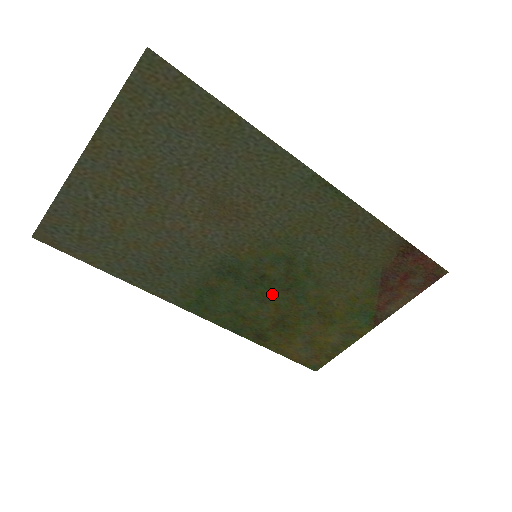
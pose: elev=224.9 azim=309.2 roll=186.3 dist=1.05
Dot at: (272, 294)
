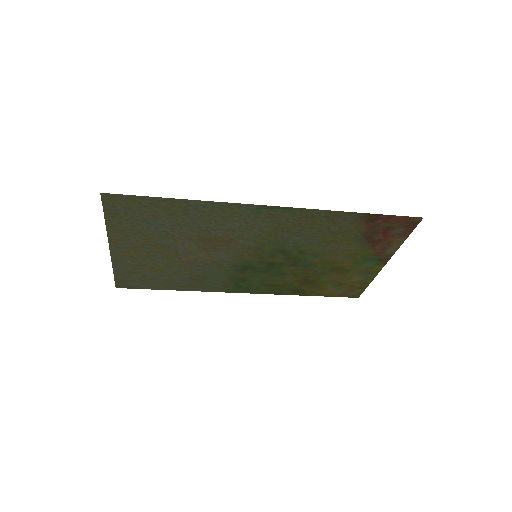
Dot at: (286, 270)
